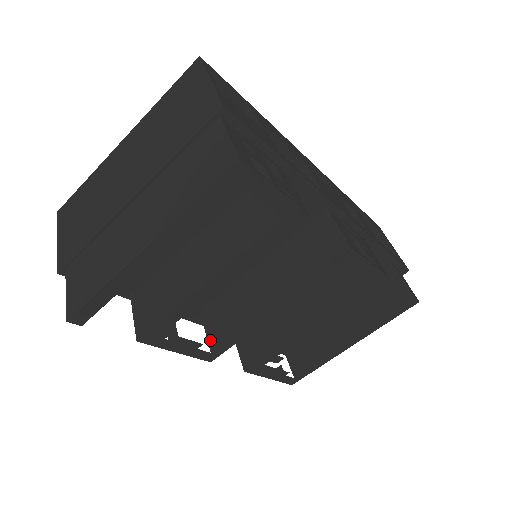
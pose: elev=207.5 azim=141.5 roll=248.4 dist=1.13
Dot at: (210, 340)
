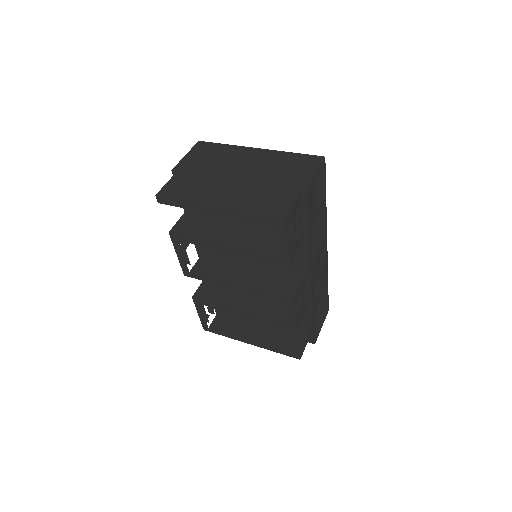
Dot at: (195, 267)
